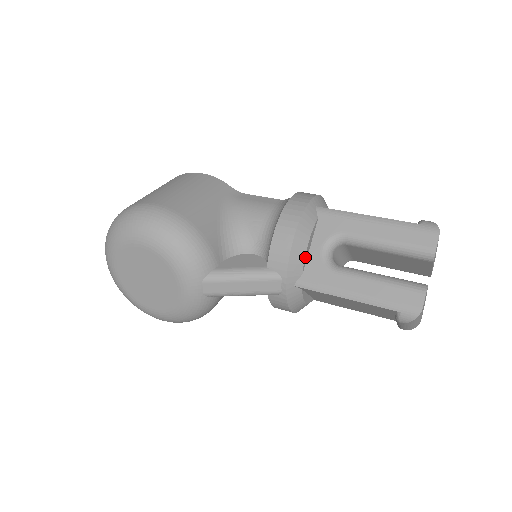
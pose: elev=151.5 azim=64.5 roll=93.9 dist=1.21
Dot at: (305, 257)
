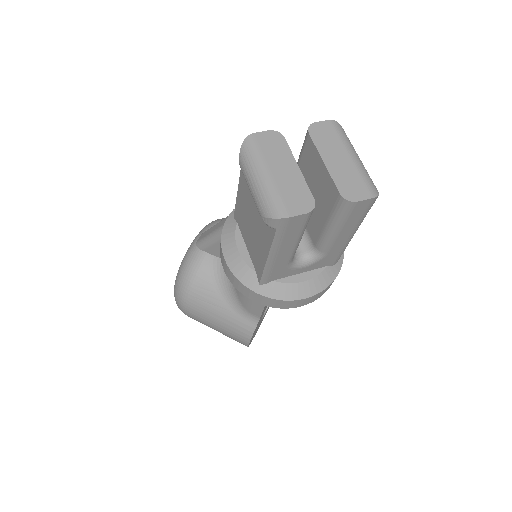
Dot at: occluded
